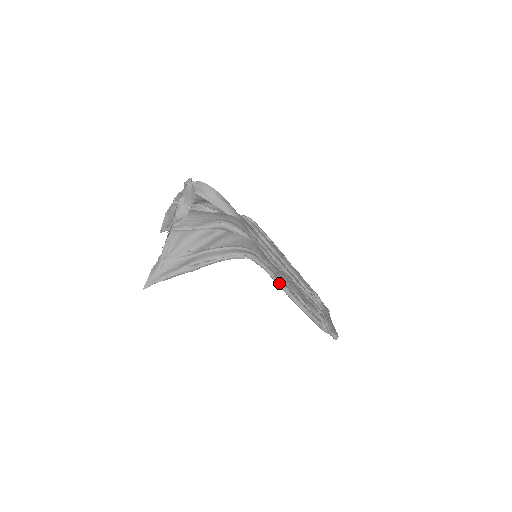
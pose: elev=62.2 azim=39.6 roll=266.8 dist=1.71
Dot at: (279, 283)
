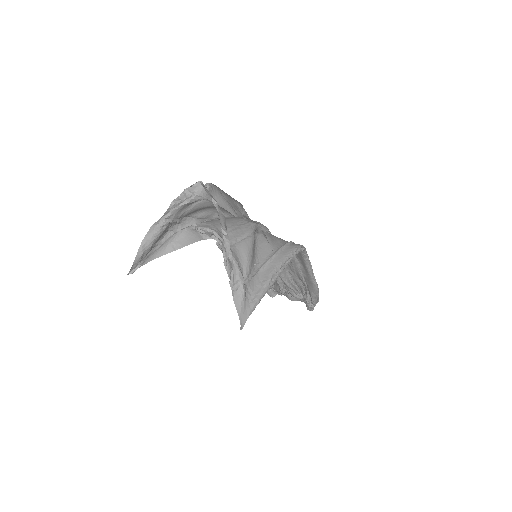
Dot at: (311, 268)
